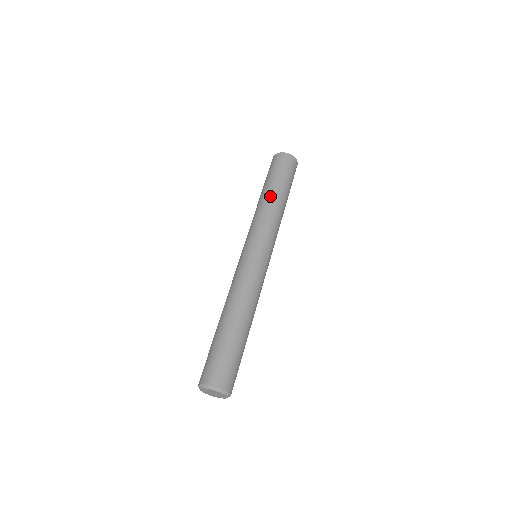
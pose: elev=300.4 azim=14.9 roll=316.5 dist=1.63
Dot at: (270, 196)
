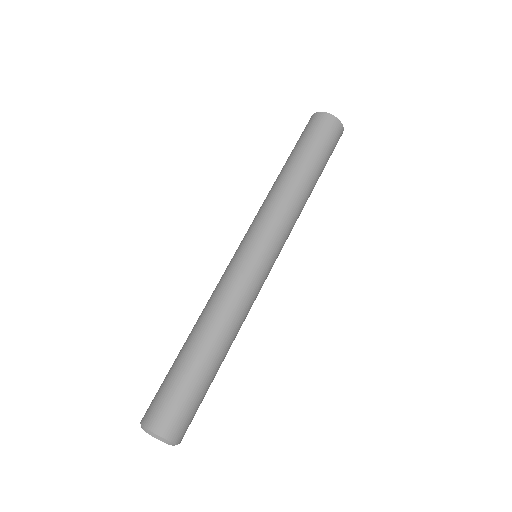
Dot at: (305, 183)
